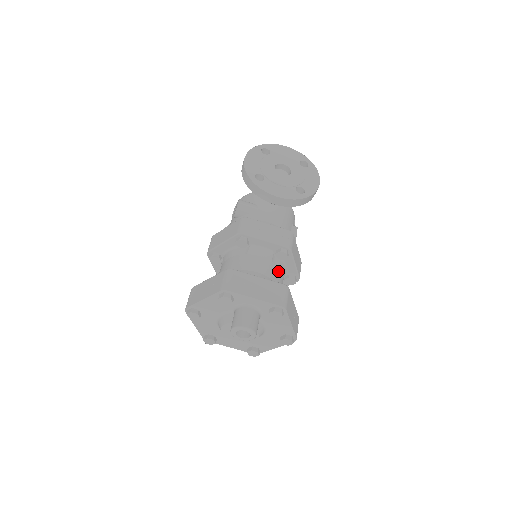
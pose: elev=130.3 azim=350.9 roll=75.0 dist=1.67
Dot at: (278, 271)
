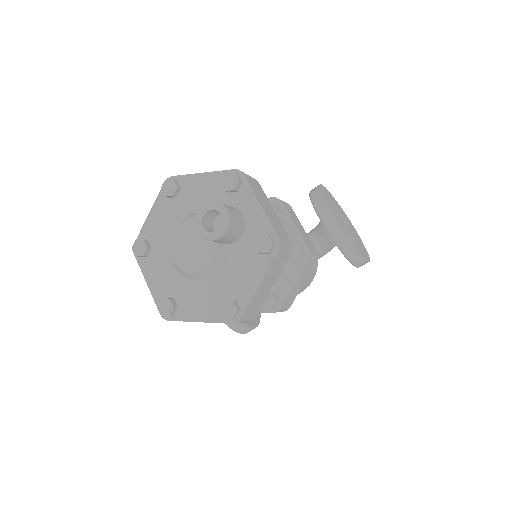
Dot at: occluded
